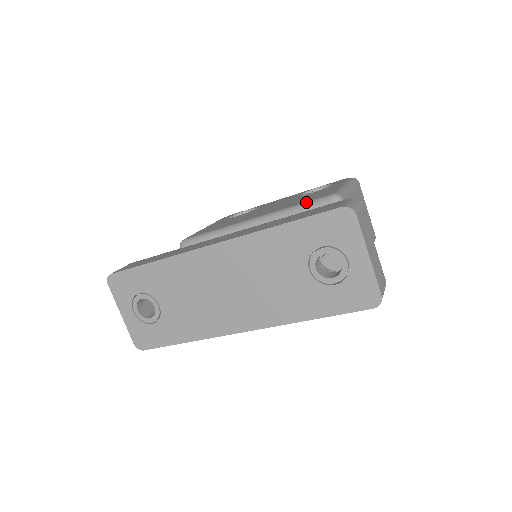
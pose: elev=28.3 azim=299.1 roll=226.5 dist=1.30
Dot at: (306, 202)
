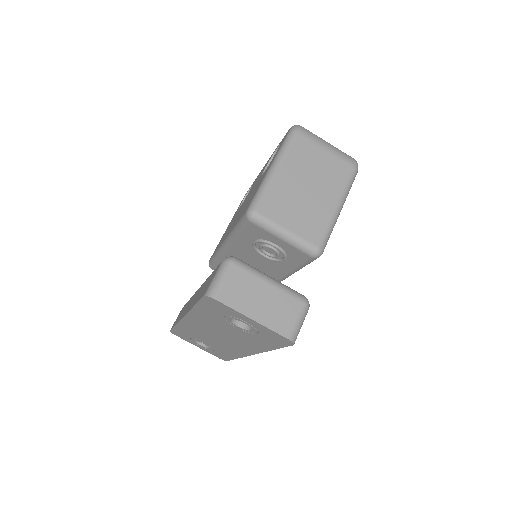
Dot at: (238, 222)
